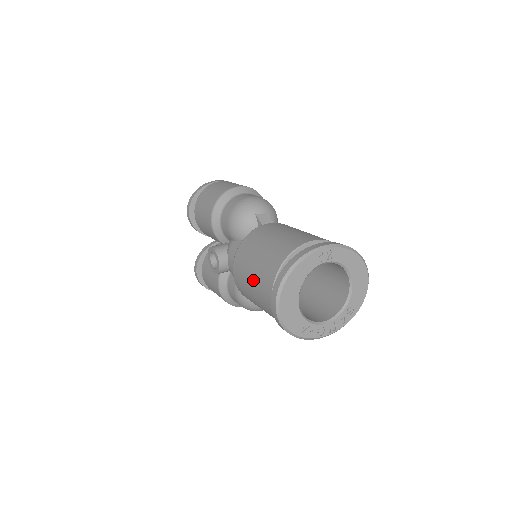
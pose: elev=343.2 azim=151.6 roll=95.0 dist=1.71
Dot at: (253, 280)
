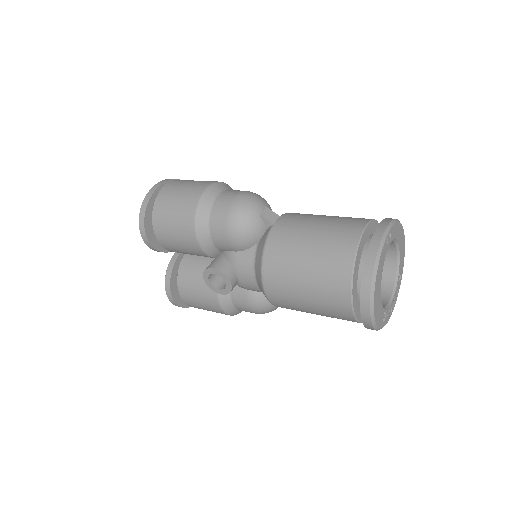
Dot at: (310, 292)
